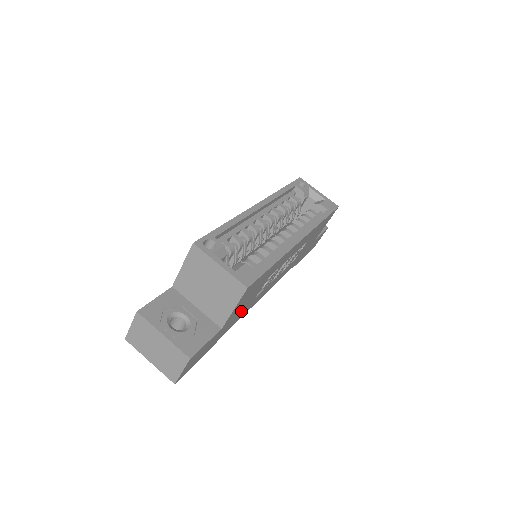
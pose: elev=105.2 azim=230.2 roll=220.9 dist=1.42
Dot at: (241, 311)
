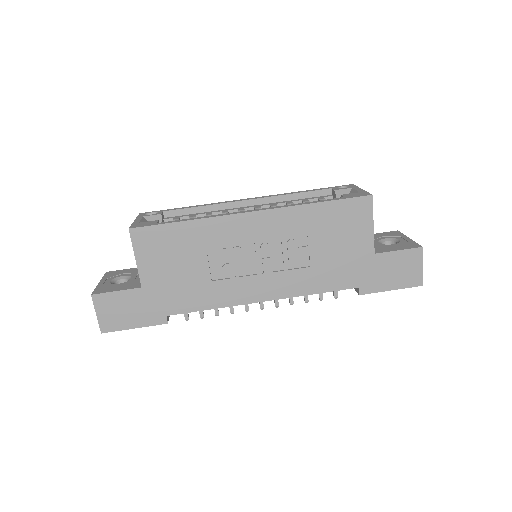
Dot at: (185, 287)
